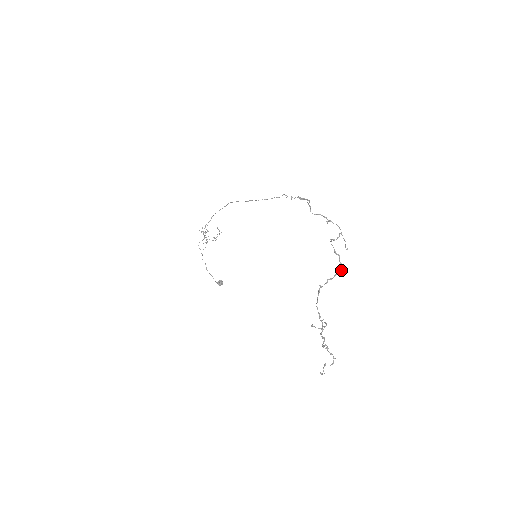
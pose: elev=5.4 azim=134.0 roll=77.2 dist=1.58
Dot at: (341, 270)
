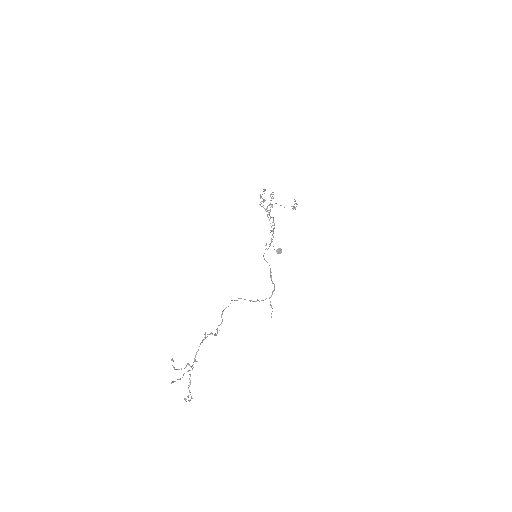
Dot at: (216, 335)
